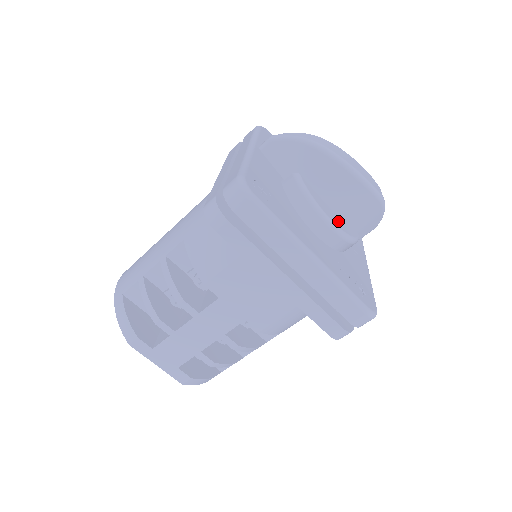
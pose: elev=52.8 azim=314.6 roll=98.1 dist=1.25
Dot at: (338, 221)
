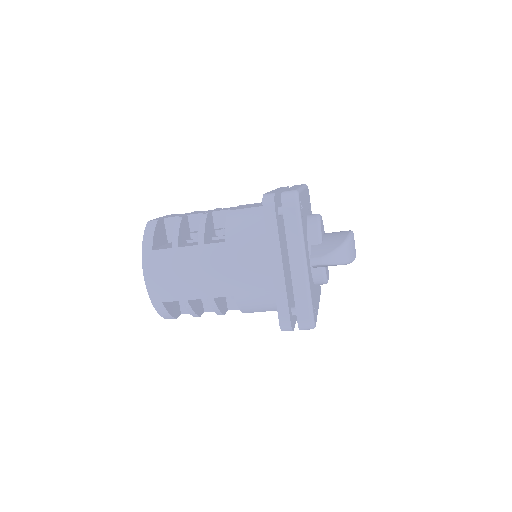
Dot at: occluded
